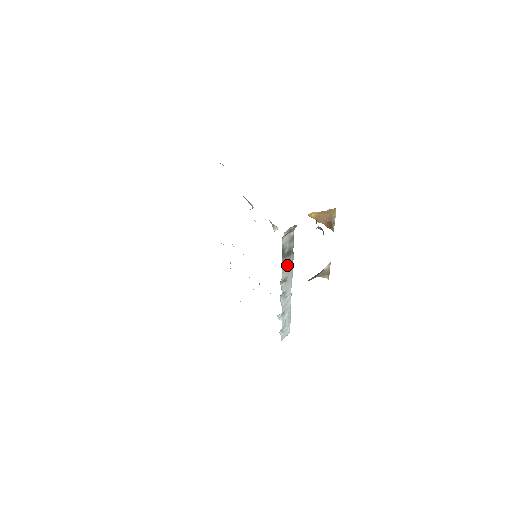
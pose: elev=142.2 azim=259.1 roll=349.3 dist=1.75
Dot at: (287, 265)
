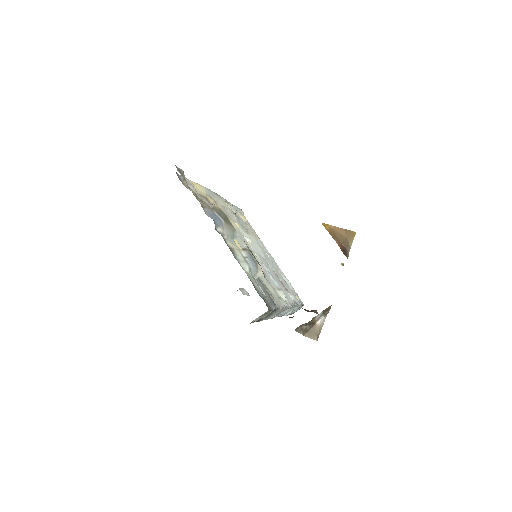
Dot at: occluded
